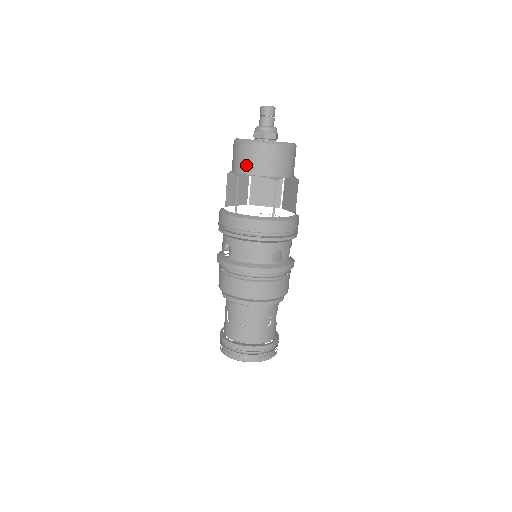
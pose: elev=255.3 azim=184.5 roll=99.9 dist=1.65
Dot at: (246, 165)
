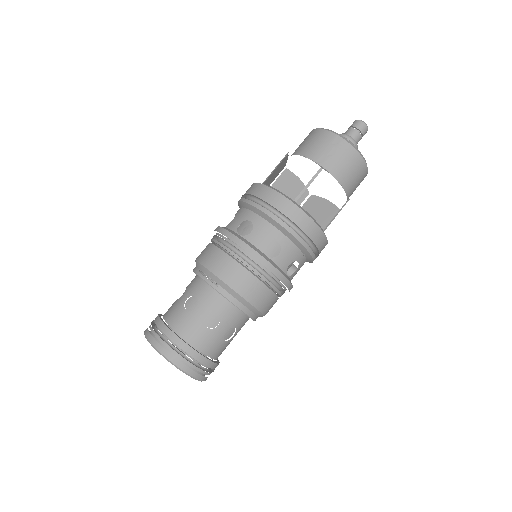
Dot at: (303, 147)
